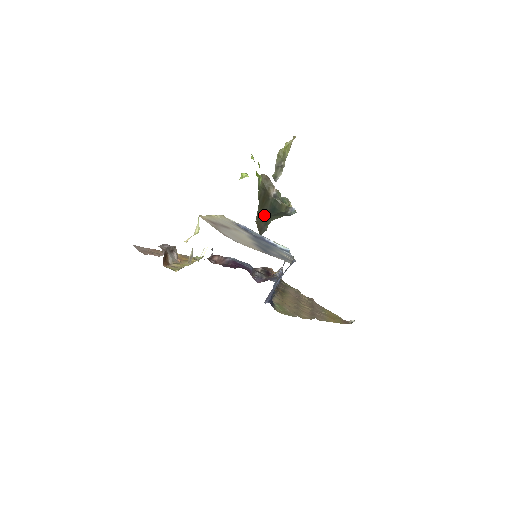
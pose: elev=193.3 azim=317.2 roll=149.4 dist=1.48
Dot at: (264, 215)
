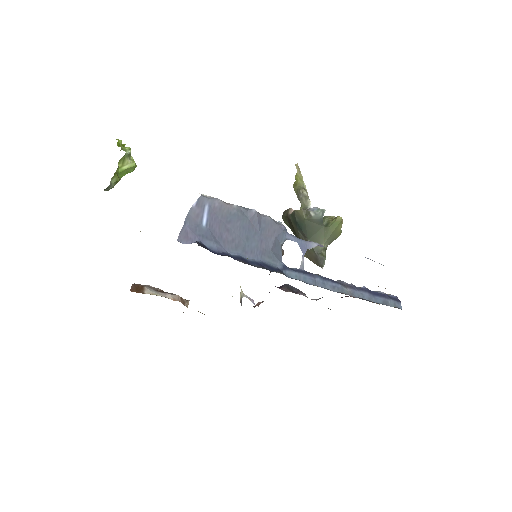
Dot at: occluded
